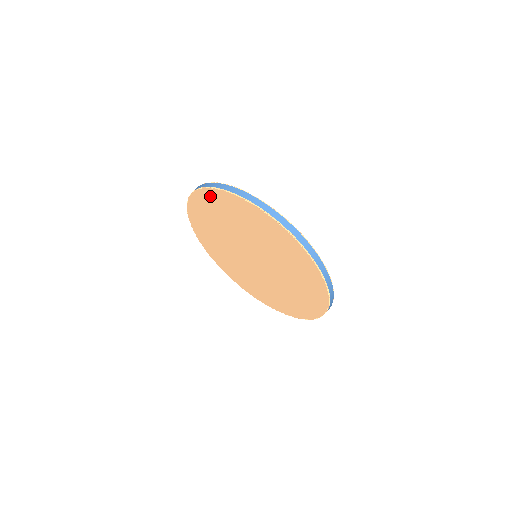
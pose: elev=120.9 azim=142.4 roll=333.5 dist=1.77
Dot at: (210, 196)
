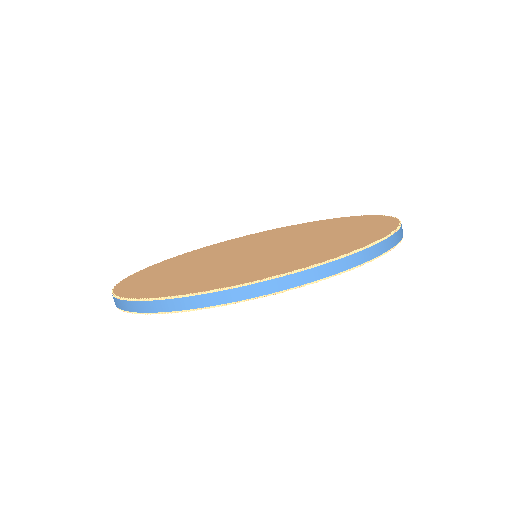
Dot at: occluded
